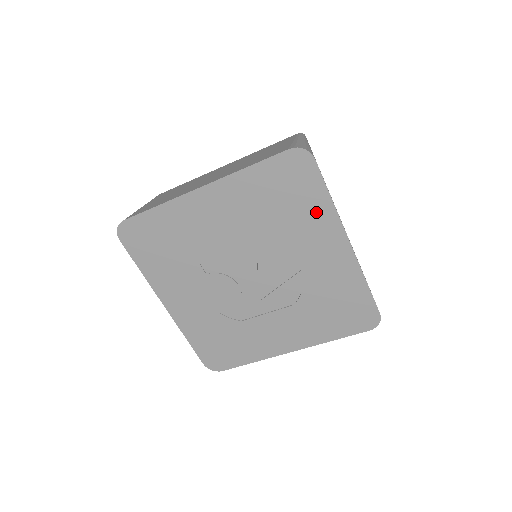
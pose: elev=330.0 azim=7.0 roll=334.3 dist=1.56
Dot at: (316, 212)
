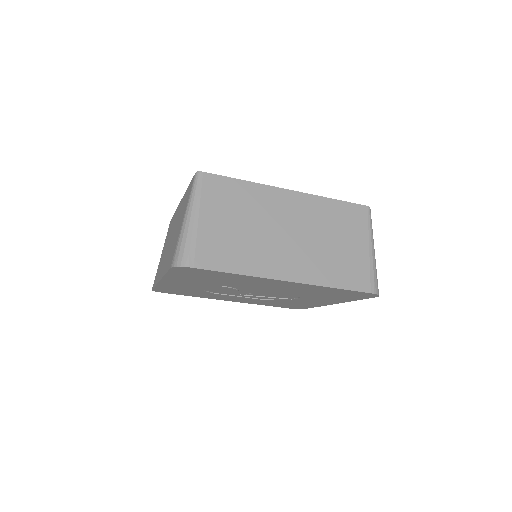
Dot at: (339, 299)
